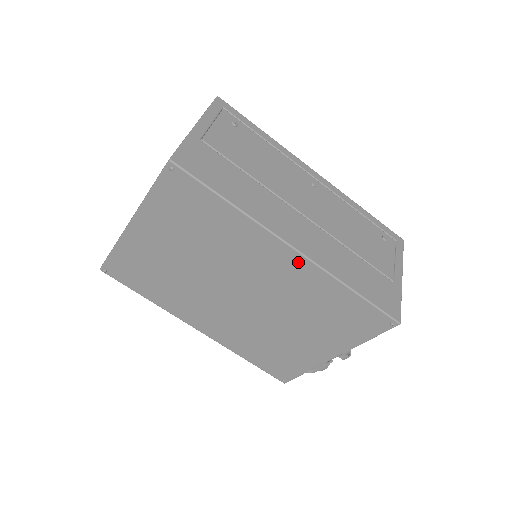
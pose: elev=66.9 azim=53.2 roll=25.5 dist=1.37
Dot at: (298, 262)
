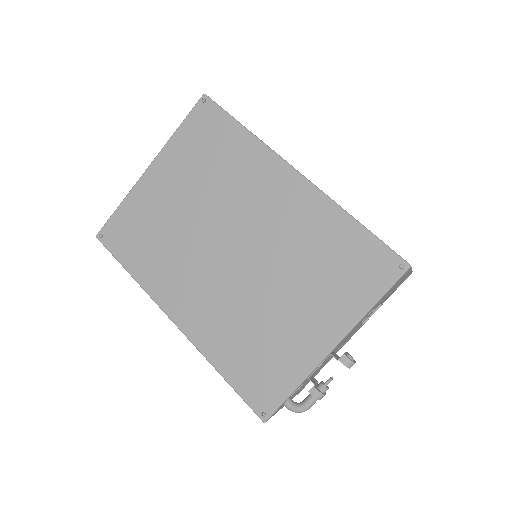
Dot at: (300, 188)
